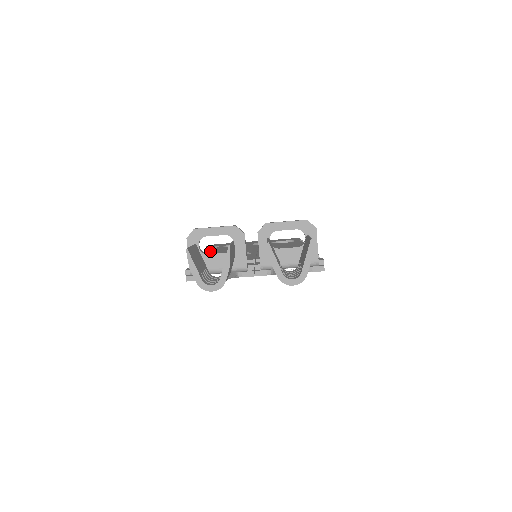
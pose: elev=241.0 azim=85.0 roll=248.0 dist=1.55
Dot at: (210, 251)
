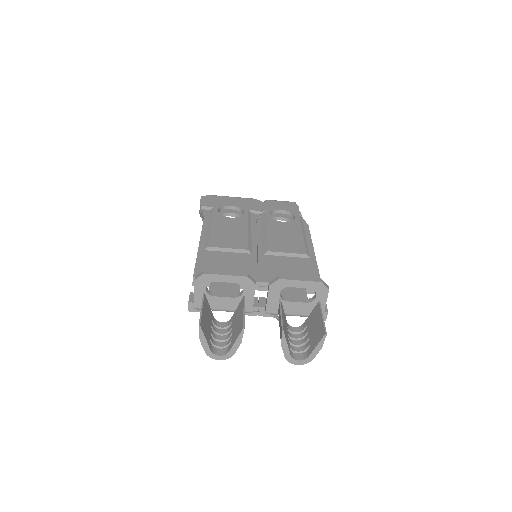
Dot at: (206, 222)
